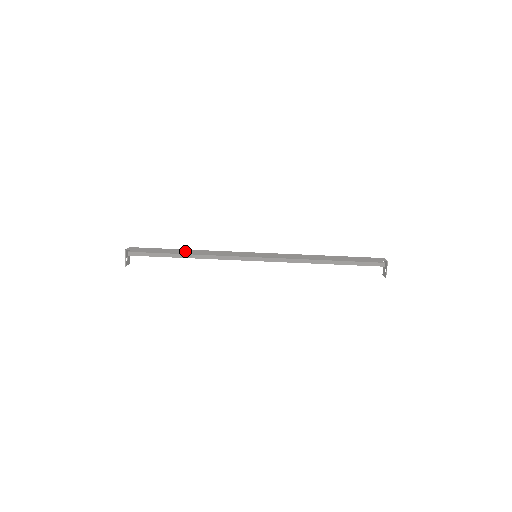
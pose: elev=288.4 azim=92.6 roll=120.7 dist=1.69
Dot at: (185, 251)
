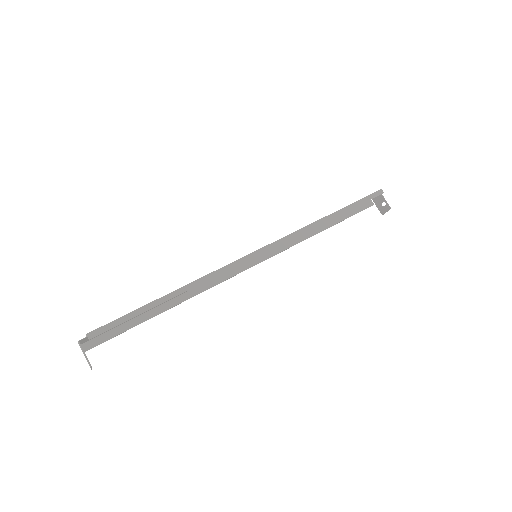
Dot at: occluded
